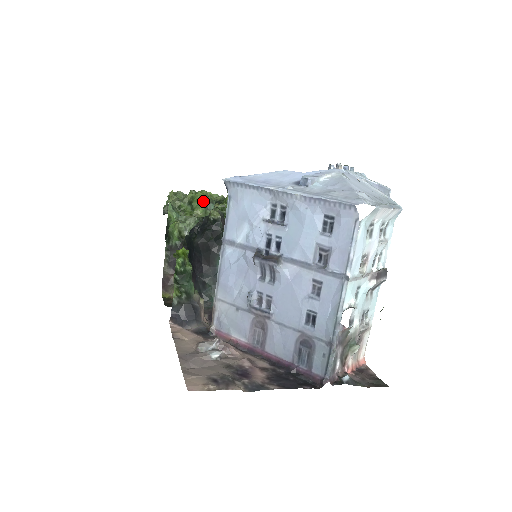
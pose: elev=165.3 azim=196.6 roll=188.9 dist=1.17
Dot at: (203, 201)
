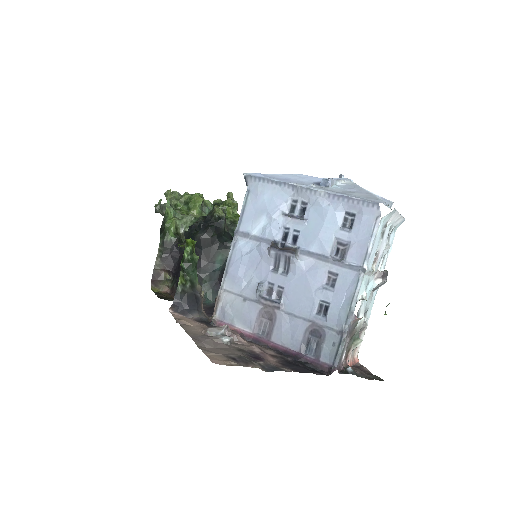
Dot at: (200, 203)
